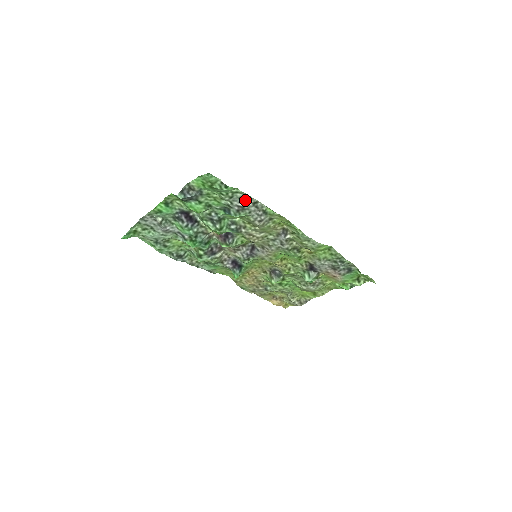
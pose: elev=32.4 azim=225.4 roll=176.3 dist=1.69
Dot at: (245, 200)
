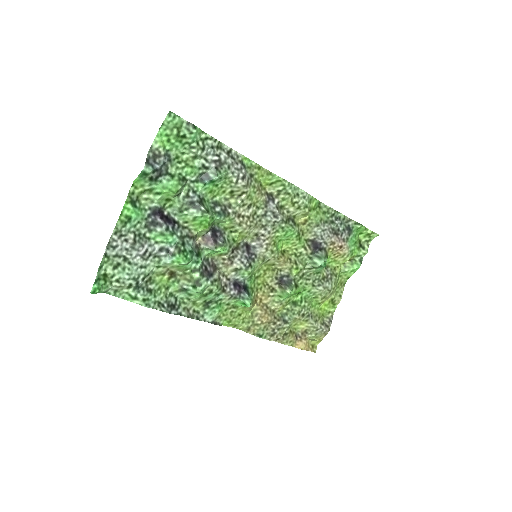
Dot at: (218, 150)
